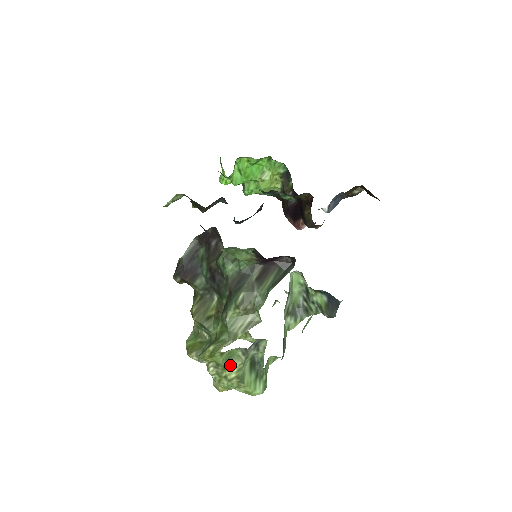
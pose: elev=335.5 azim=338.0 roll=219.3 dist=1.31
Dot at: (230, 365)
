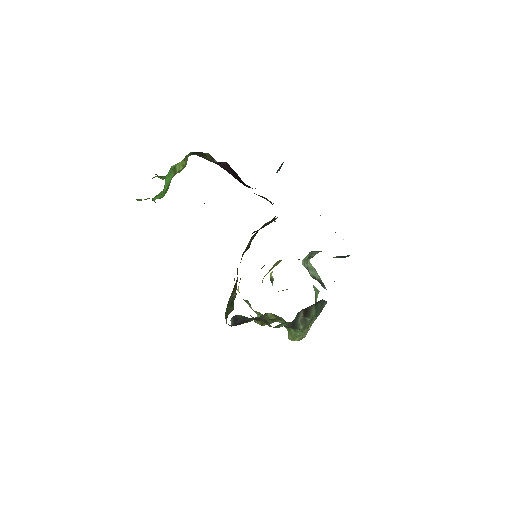
Dot at: occluded
